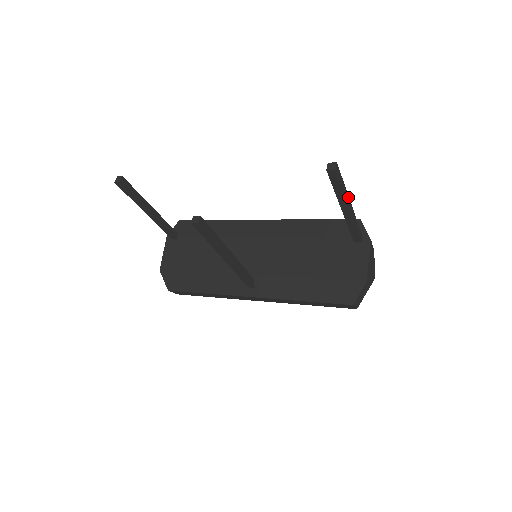
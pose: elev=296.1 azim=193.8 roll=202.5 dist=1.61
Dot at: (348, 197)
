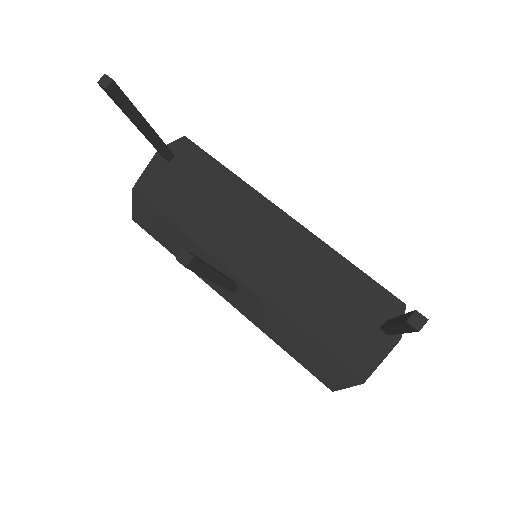
Dot at: occluded
